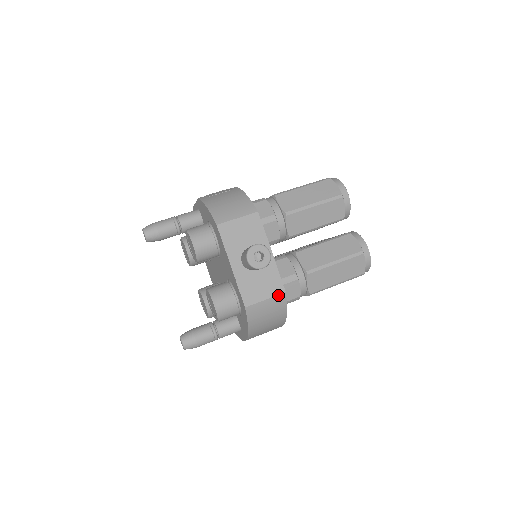
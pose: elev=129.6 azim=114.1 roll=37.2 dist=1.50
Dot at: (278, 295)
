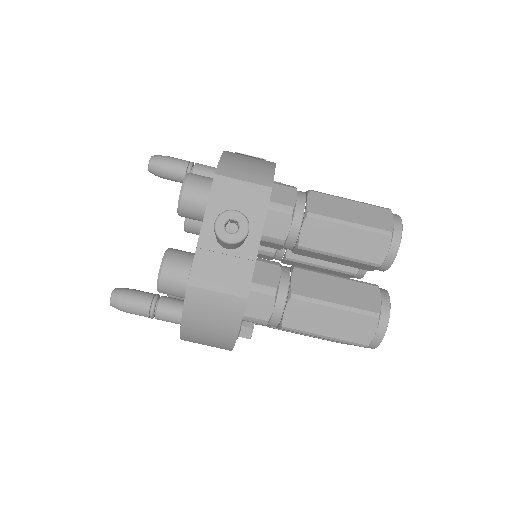
Dot at: (236, 296)
